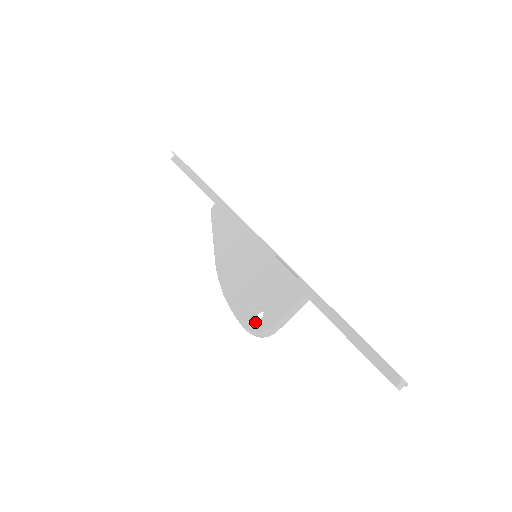
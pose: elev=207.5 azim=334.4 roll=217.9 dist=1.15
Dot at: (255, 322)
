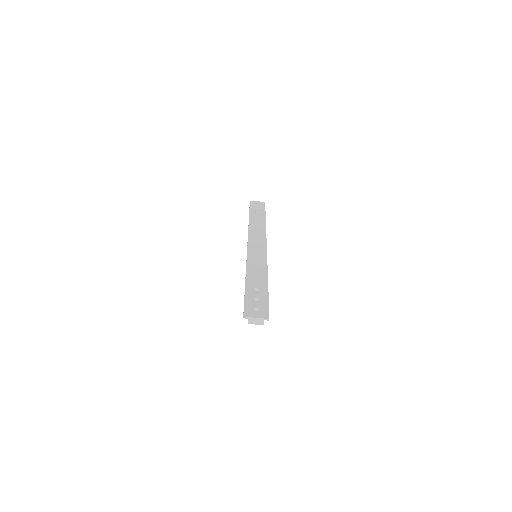
Dot at: occluded
